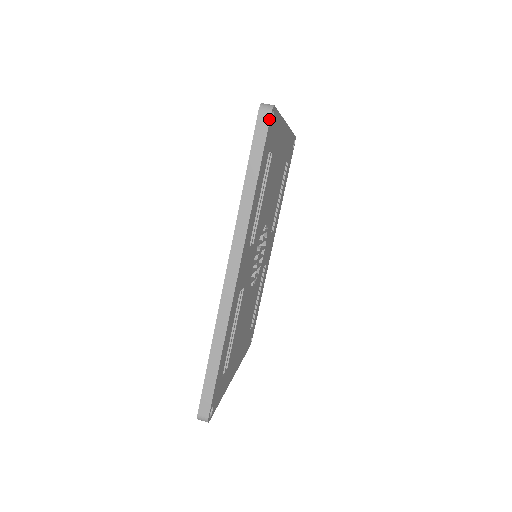
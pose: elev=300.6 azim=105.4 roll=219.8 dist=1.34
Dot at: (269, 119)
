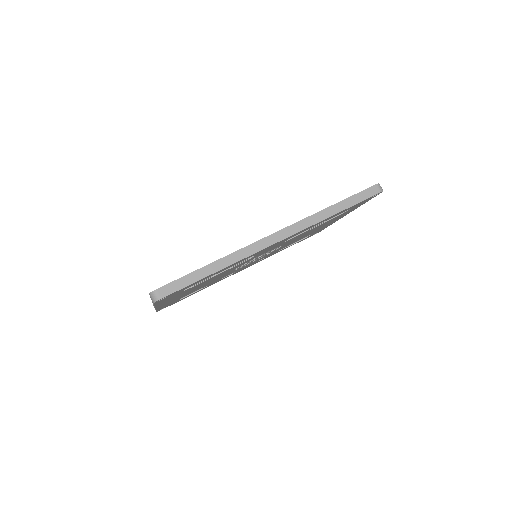
Dot at: (377, 193)
